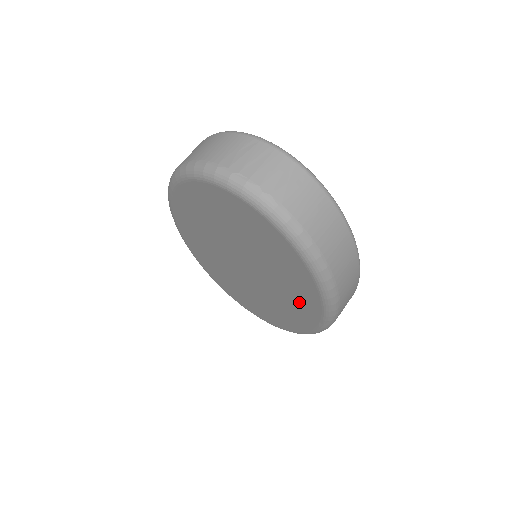
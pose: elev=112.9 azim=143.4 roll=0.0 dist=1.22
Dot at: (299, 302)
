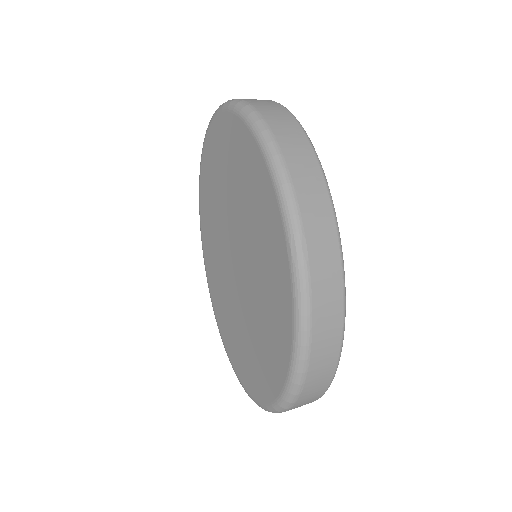
Dot at: (268, 233)
